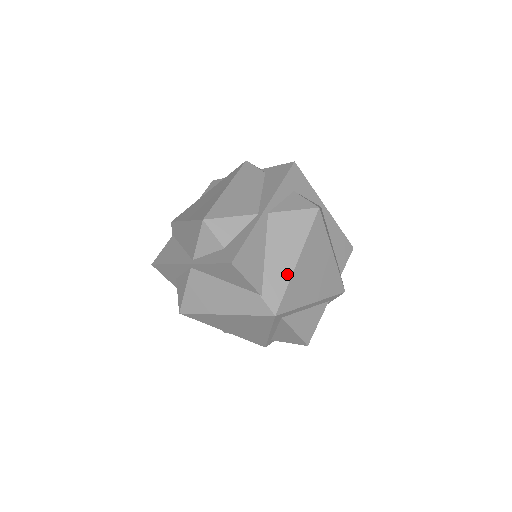
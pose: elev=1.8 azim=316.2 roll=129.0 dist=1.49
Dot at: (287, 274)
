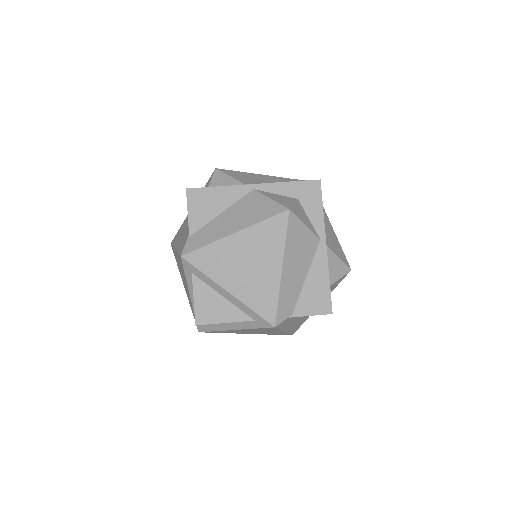
Dot at: (218, 236)
